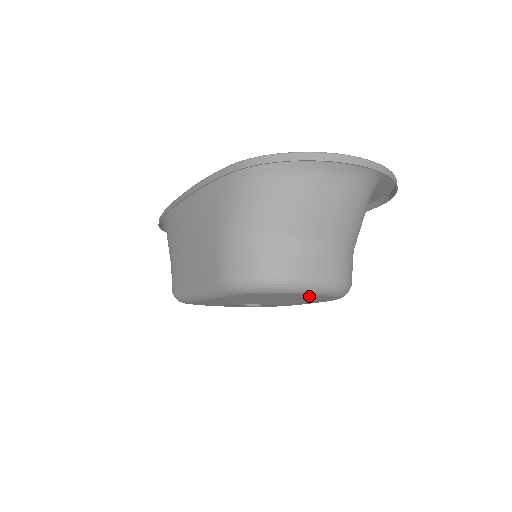
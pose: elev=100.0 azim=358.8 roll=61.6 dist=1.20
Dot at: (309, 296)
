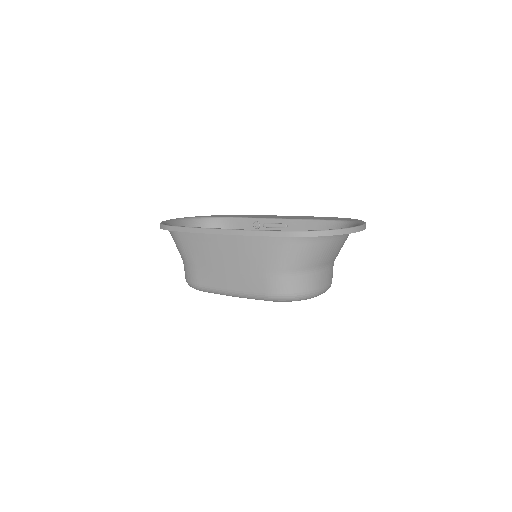
Dot at: occluded
